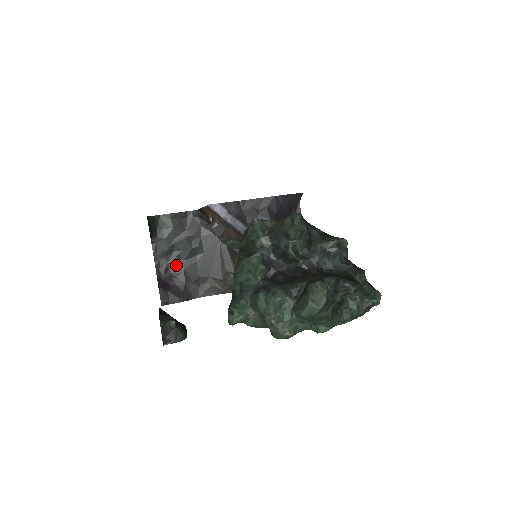
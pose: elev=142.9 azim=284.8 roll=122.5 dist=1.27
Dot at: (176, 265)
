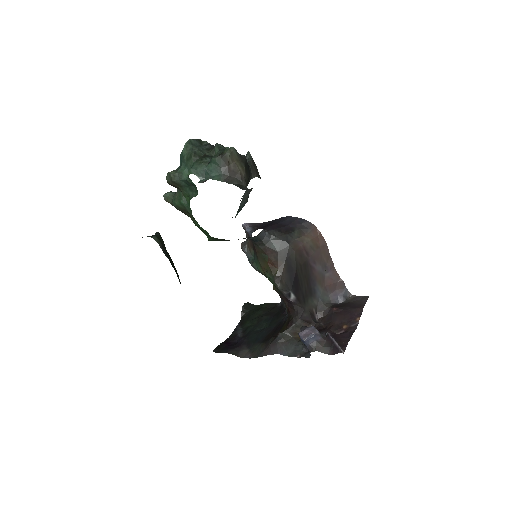
Dot at: (245, 334)
